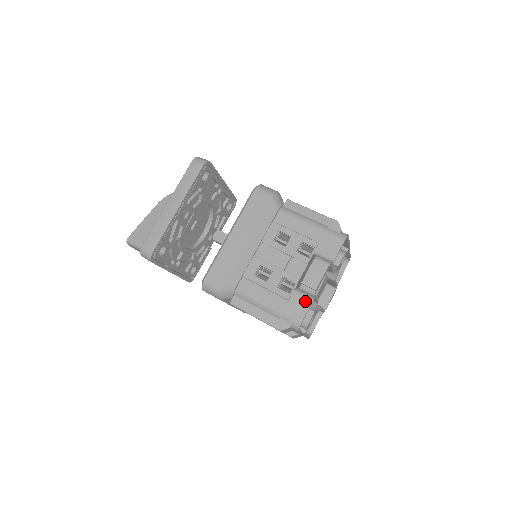
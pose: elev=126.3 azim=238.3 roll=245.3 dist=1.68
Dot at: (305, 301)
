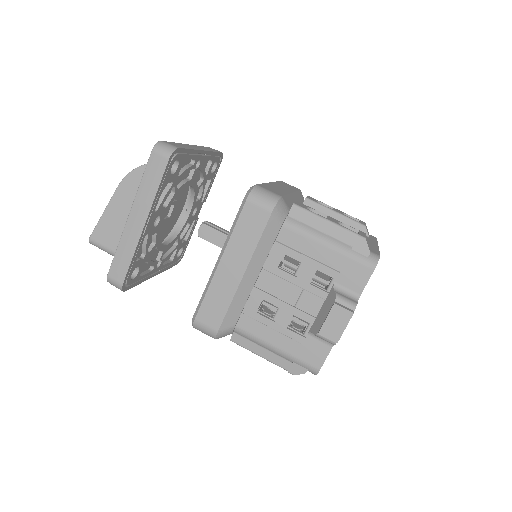
Dot at: (323, 345)
